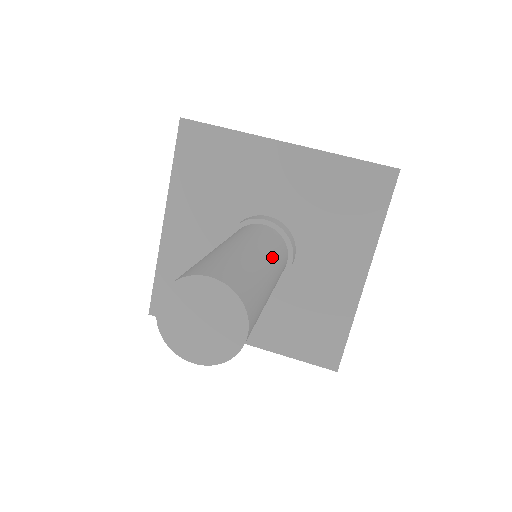
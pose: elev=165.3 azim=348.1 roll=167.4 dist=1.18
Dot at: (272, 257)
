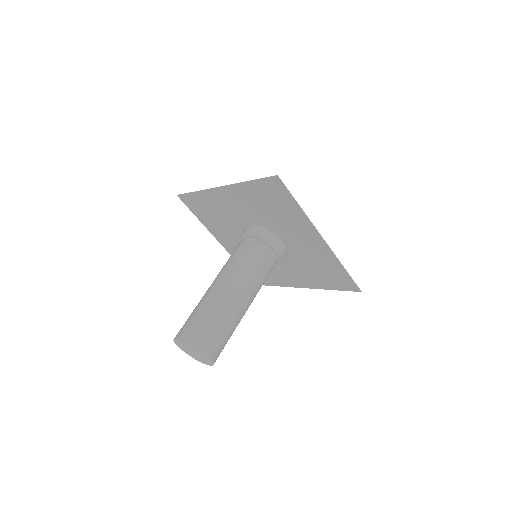
Dot at: occluded
